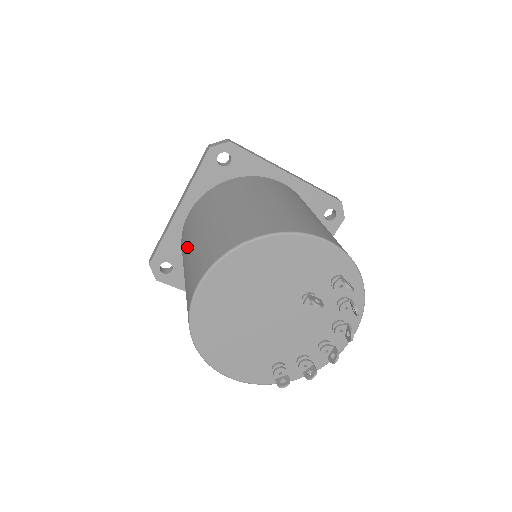
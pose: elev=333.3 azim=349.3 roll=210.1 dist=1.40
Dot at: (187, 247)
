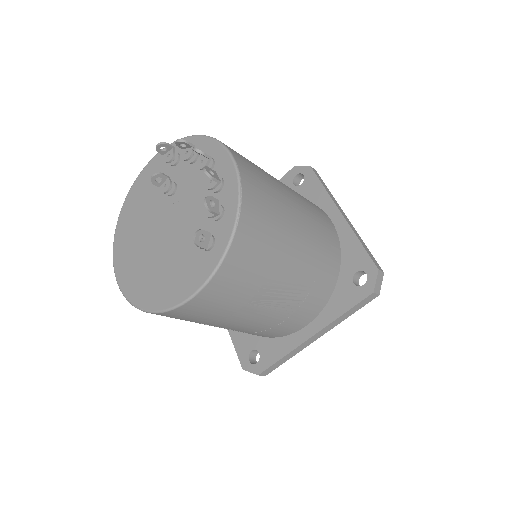
Dot at: occluded
